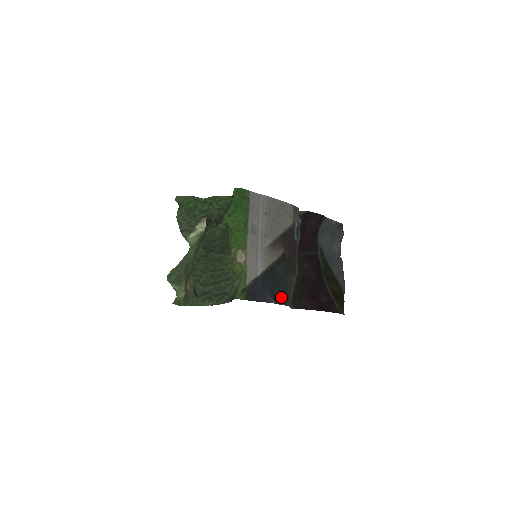
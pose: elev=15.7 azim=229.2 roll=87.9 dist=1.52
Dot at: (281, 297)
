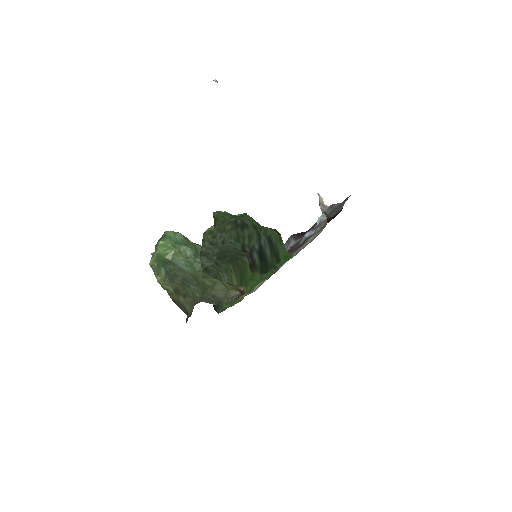
Dot at: occluded
